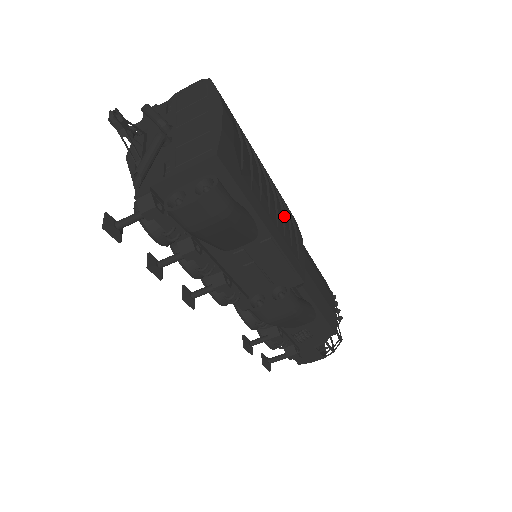
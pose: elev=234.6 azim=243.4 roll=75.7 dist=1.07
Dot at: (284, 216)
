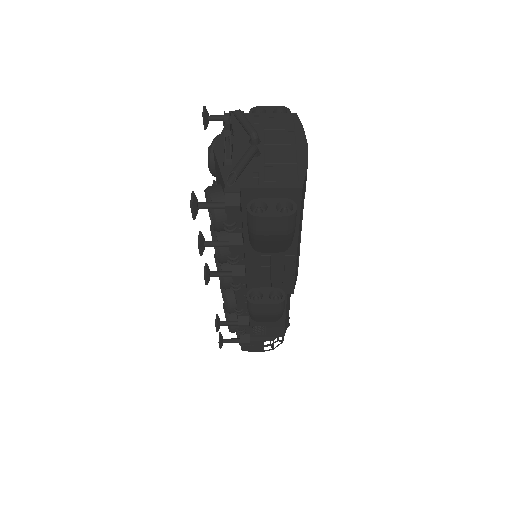
Dot at: occluded
